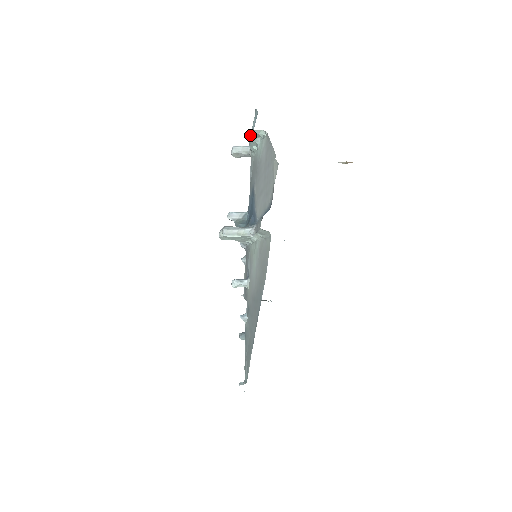
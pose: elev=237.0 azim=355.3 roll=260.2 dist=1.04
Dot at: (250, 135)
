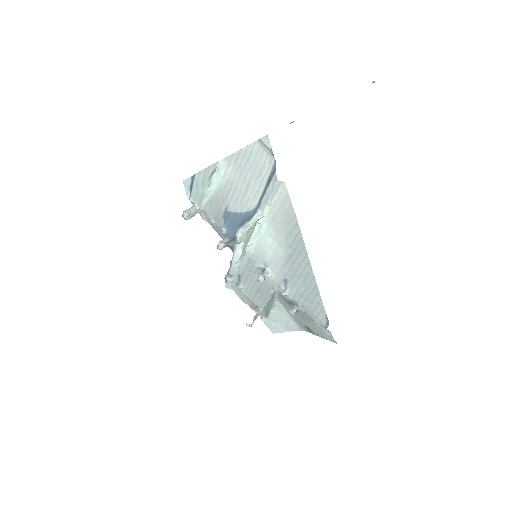
Dot at: (212, 170)
